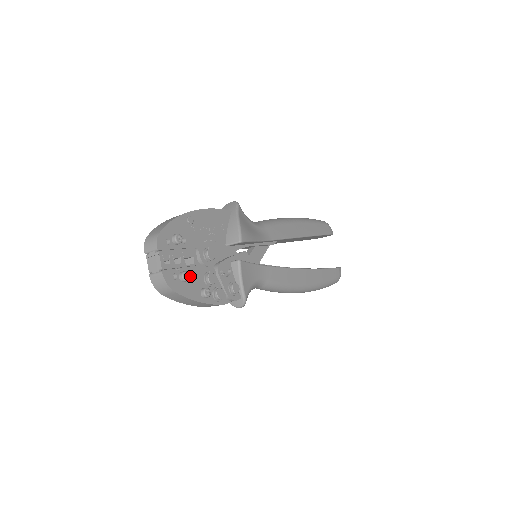
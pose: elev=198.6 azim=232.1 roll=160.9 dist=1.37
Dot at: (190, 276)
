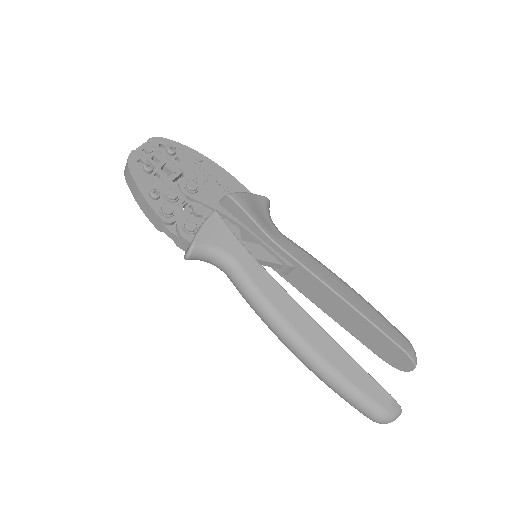
Dot at: (157, 180)
